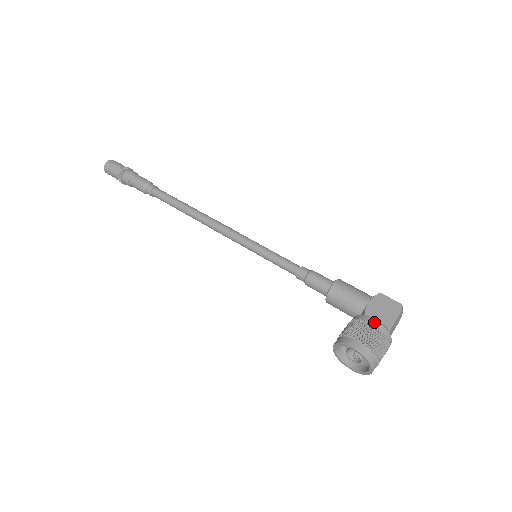
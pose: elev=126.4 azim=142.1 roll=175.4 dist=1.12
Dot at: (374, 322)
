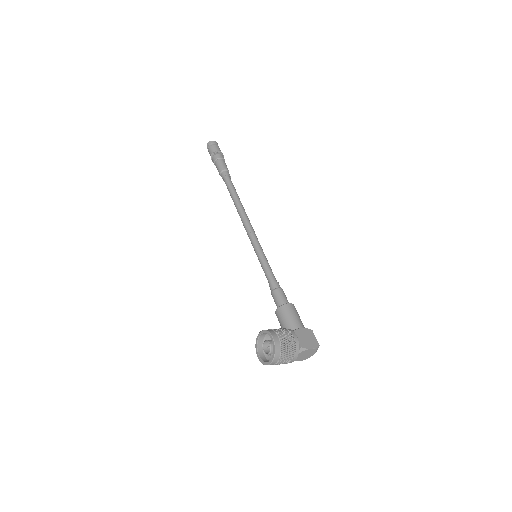
Dot at: (296, 337)
